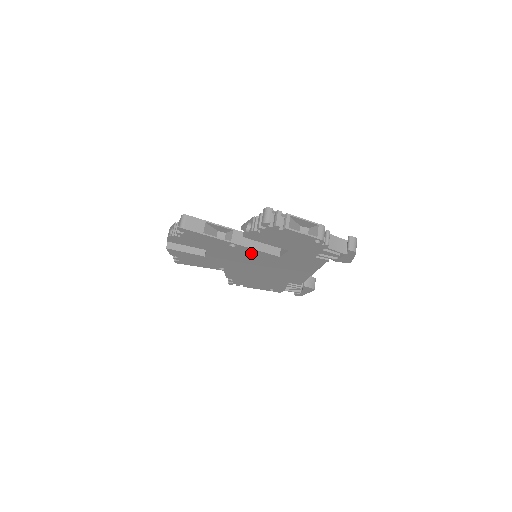
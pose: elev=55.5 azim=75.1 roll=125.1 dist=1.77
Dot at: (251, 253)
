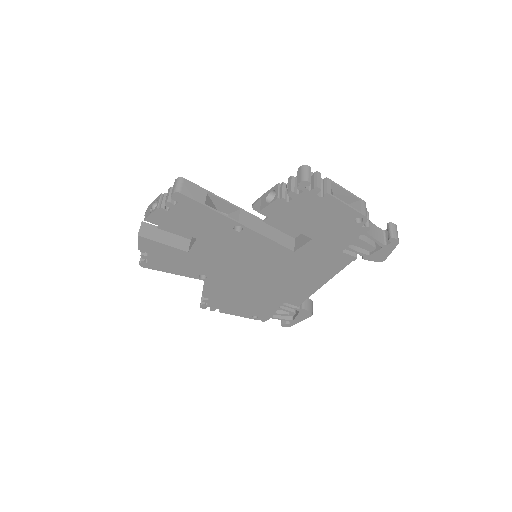
Dot at: (258, 244)
